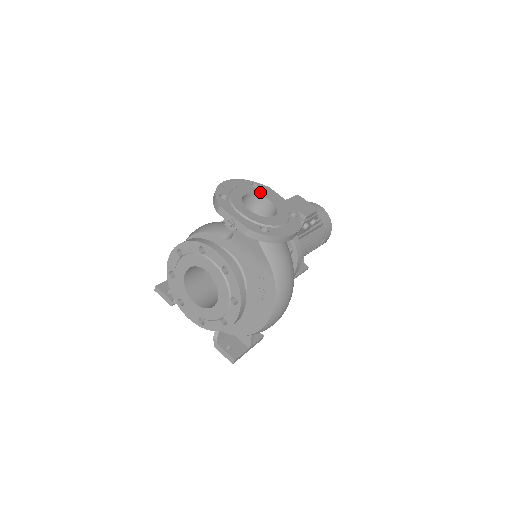
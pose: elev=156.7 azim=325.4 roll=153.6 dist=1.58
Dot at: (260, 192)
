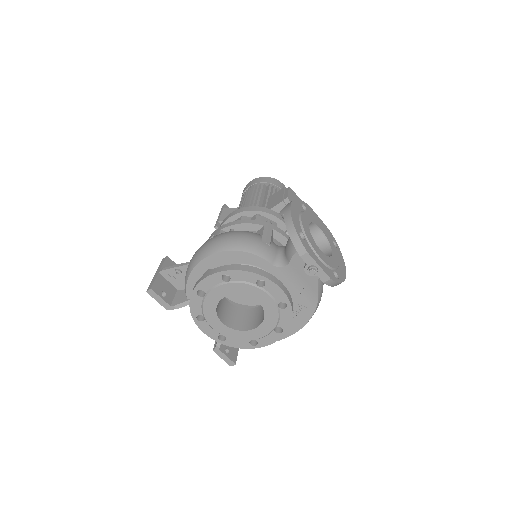
Dot at: (312, 218)
